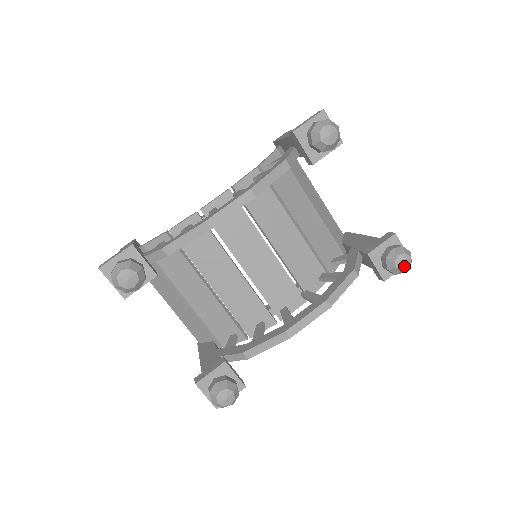
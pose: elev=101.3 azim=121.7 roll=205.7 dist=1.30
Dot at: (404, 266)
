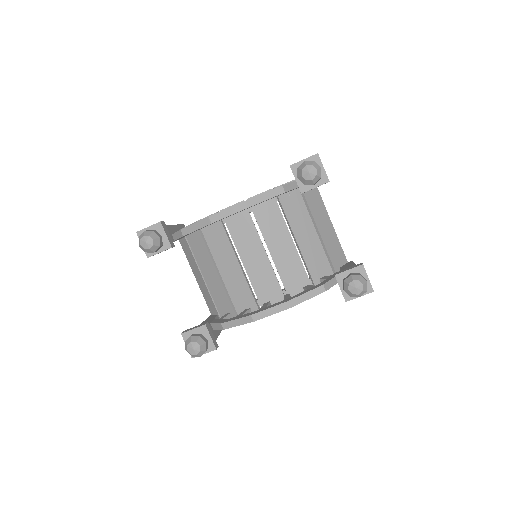
Dot at: (355, 291)
